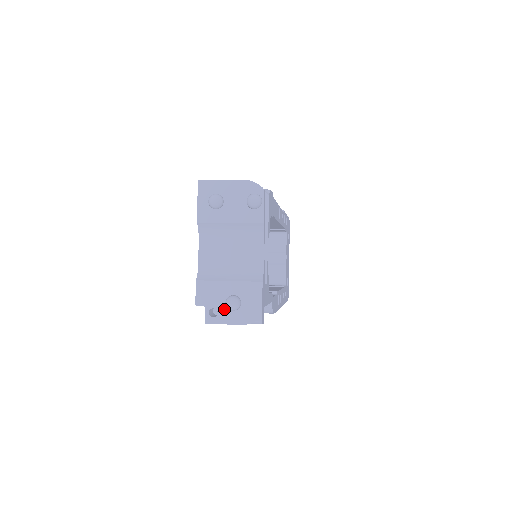
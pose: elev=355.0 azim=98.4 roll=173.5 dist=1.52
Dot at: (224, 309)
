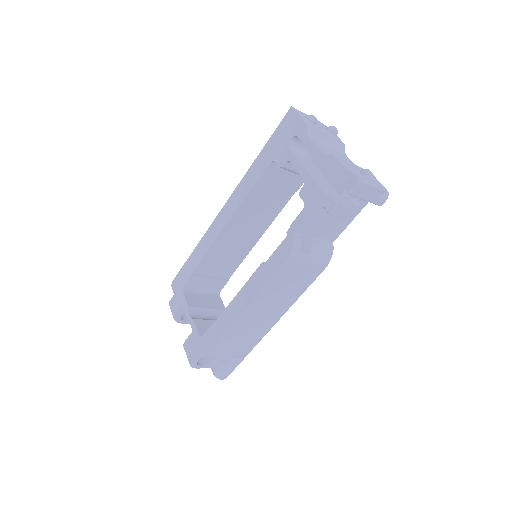
Dot at: (364, 177)
